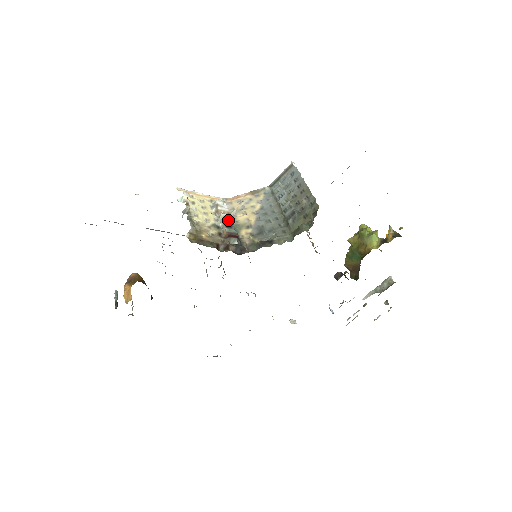
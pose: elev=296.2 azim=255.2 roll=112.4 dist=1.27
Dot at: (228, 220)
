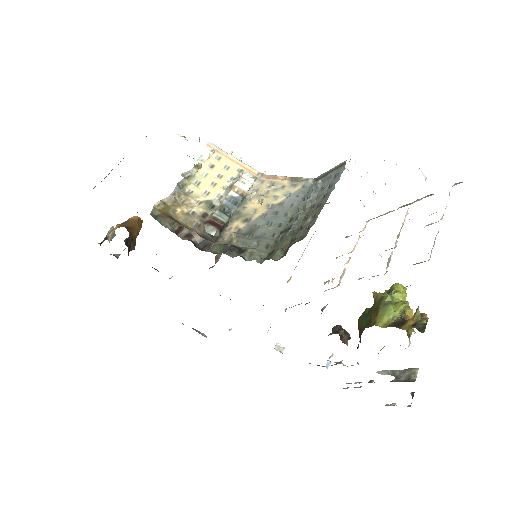
Dot at: (232, 202)
